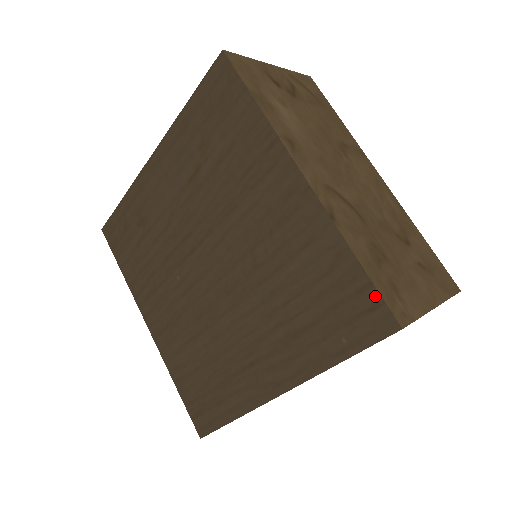
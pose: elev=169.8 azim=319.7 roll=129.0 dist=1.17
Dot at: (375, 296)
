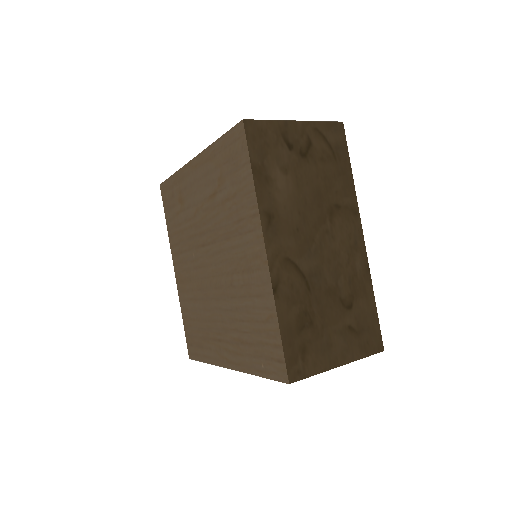
Dot at: (282, 355)
